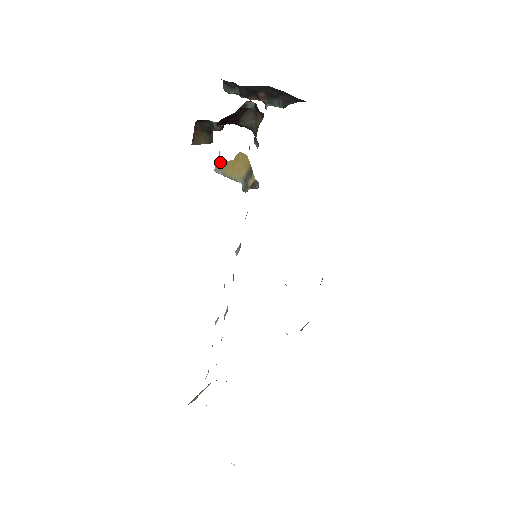
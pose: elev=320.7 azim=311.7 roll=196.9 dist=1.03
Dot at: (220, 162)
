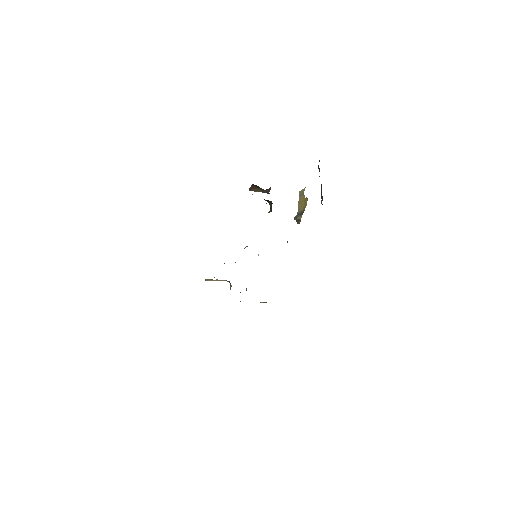
Dot at: (303, 191)
